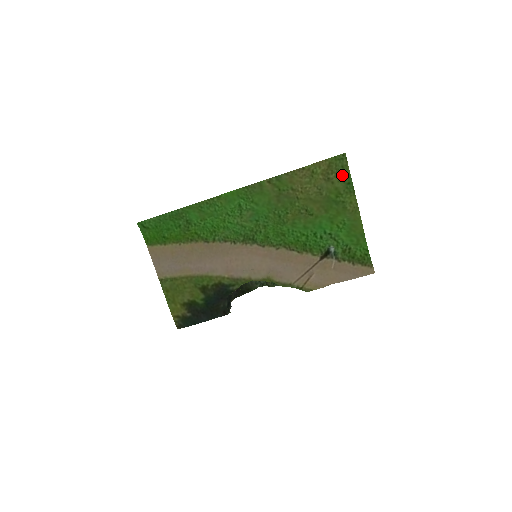
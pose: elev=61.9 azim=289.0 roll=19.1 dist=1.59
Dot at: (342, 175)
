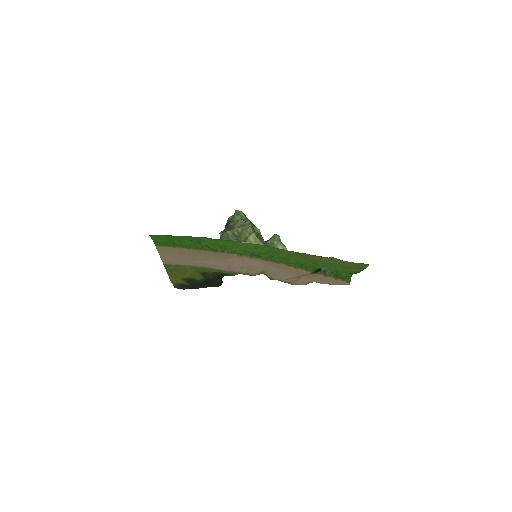
Dot at: (359, 266)
